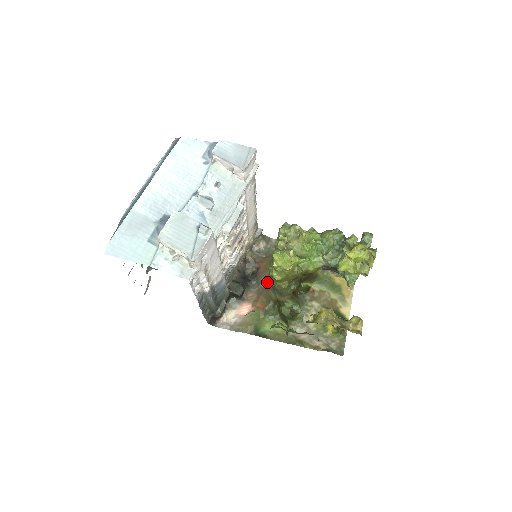
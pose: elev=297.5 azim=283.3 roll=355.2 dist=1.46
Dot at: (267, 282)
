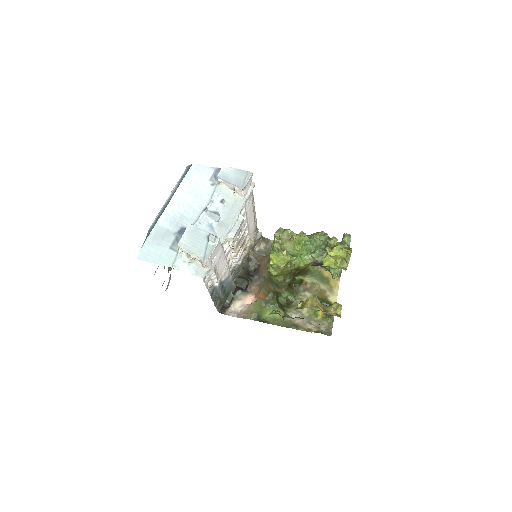
Dot at: (267, 277)
